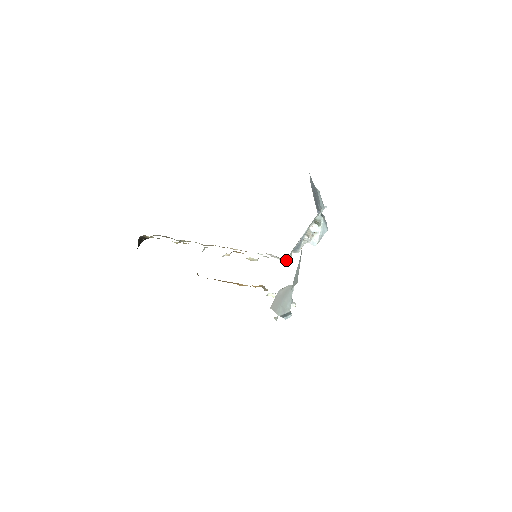
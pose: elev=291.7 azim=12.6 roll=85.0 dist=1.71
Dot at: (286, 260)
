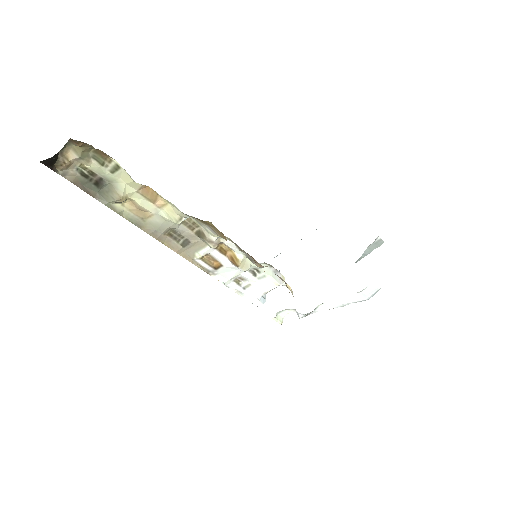
Dot at: occluded
